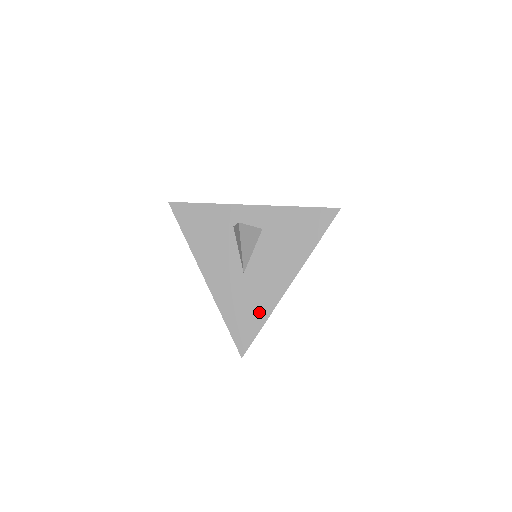
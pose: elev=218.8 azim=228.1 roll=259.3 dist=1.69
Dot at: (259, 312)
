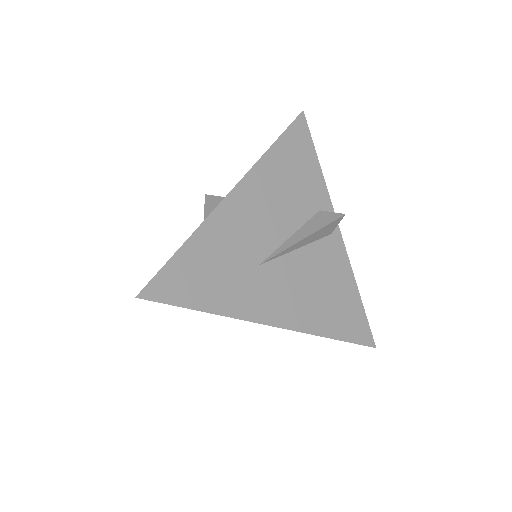
Dot at: occluded
